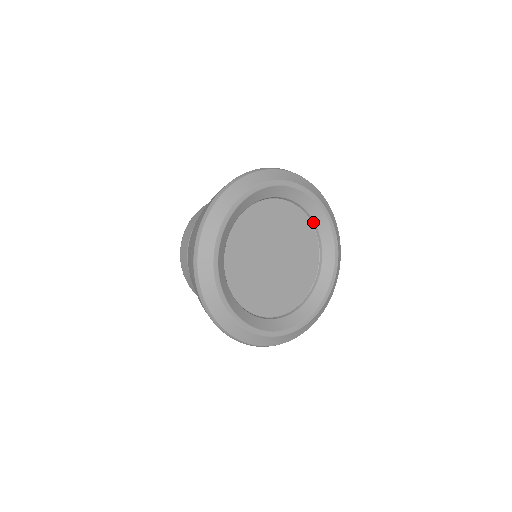
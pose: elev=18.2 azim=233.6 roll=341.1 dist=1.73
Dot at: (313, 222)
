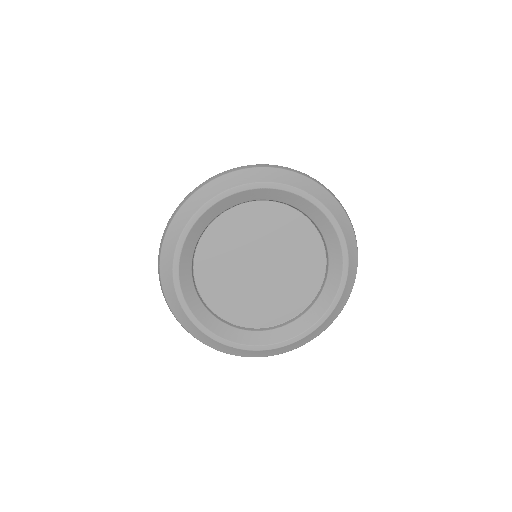
Dot at: (307, 216)
